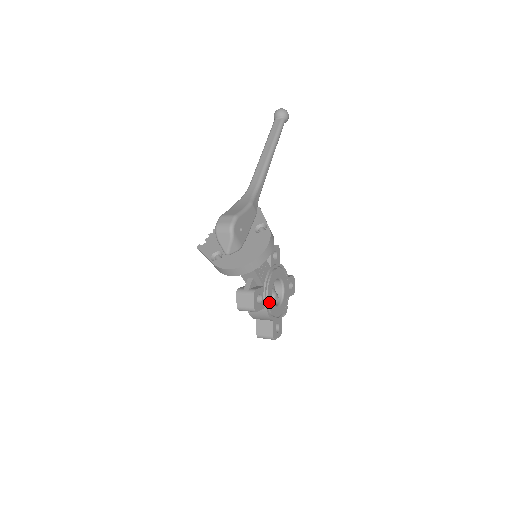
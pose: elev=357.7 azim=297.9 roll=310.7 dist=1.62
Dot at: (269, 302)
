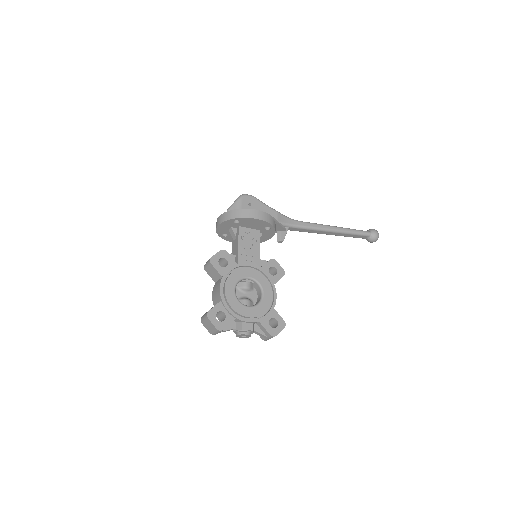
Dot at: (231, 278)
